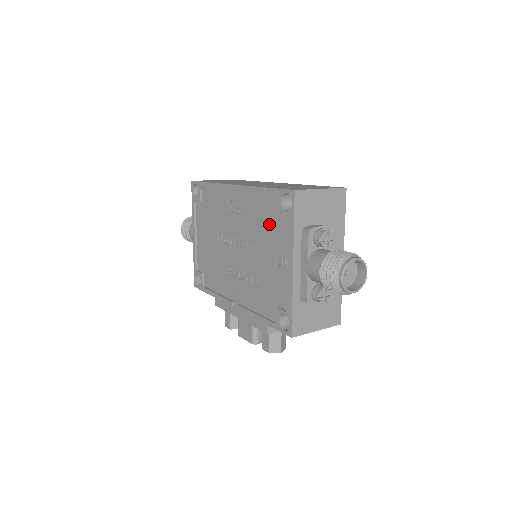
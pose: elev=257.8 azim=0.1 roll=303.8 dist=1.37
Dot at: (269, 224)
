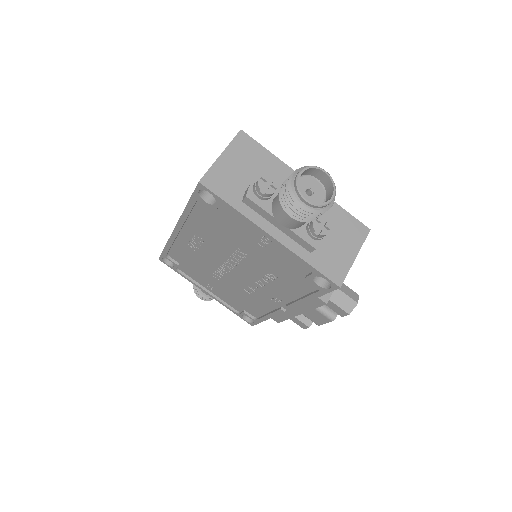
Dot at: (223, 226)
